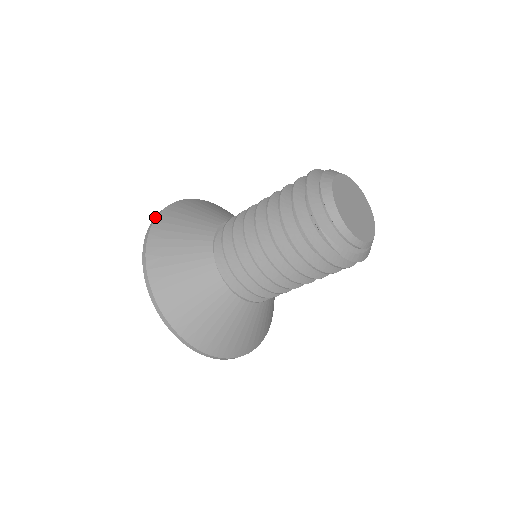
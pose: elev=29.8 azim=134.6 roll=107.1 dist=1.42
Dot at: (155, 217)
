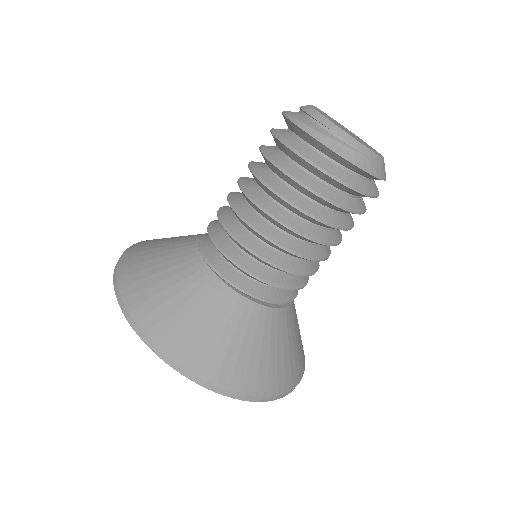
Dot at: occluded
